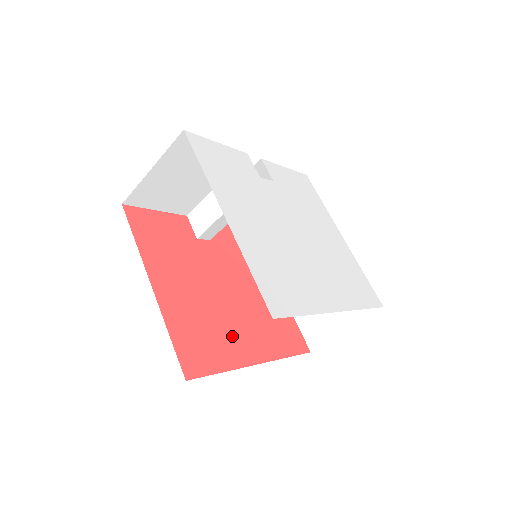
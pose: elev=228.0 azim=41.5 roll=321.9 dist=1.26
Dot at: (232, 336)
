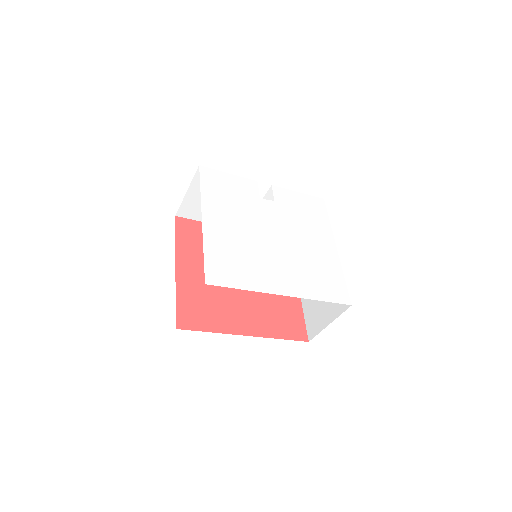
Dot at: (230, 312)
